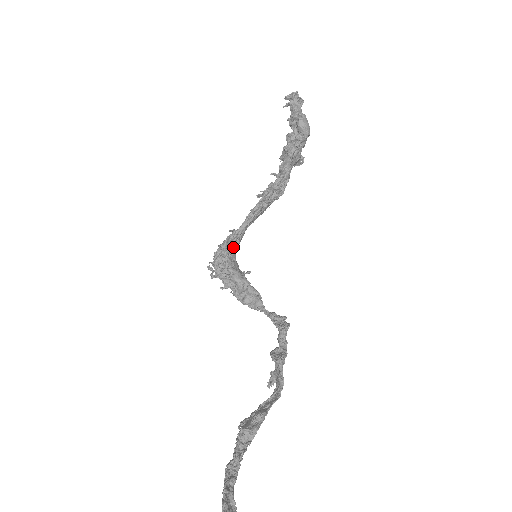
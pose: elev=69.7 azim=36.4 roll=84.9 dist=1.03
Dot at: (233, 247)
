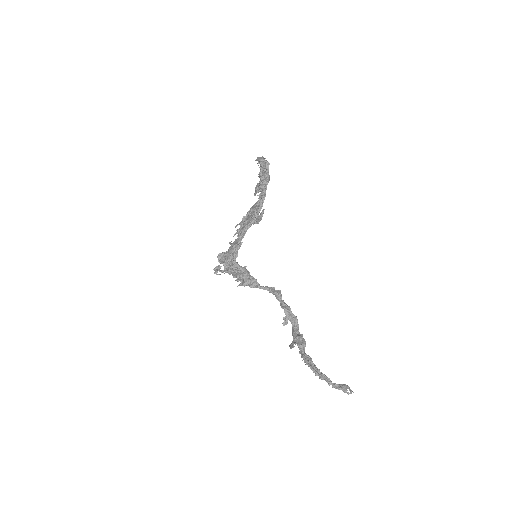
Dot at: (236, 253)
